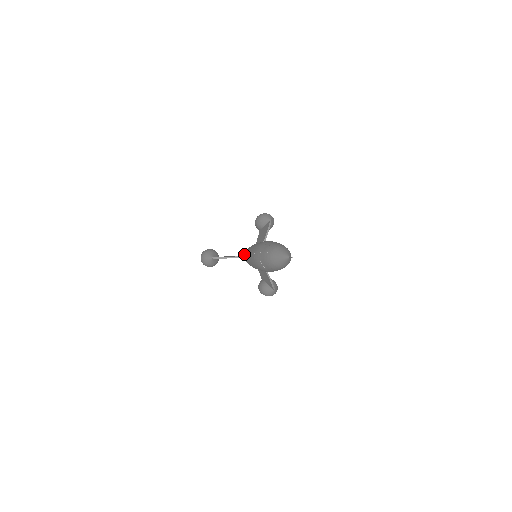
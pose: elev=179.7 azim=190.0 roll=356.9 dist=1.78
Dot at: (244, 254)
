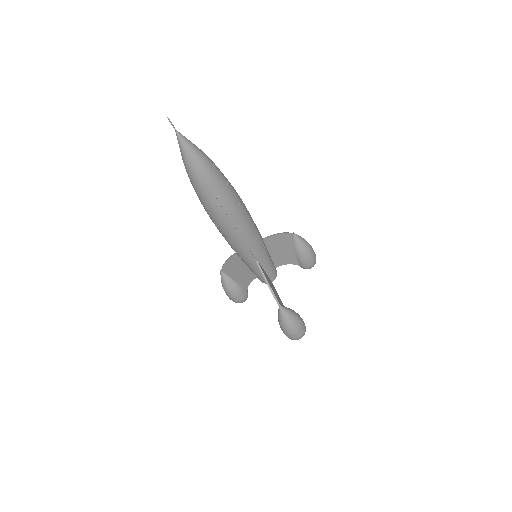
Dot at: occluded
